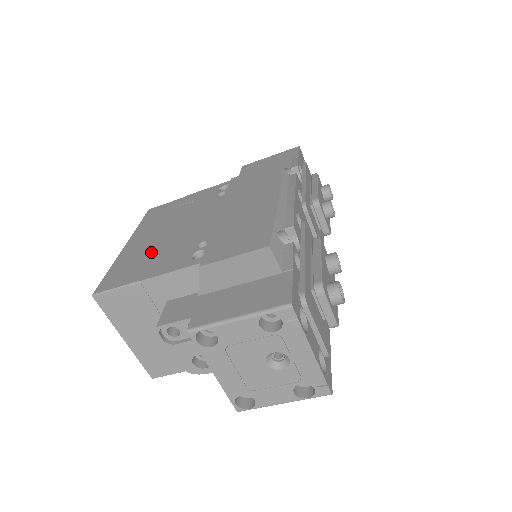
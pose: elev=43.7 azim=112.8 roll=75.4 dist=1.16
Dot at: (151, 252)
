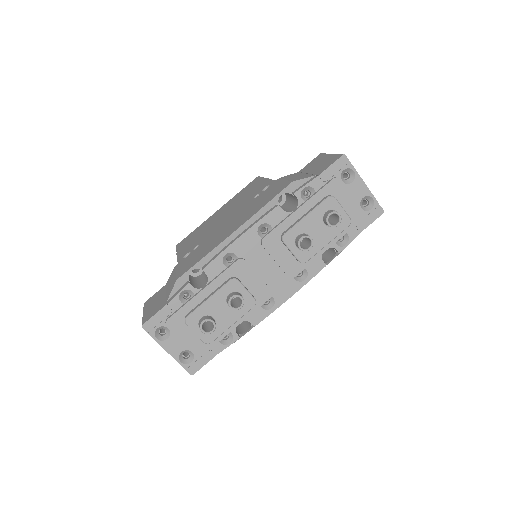
Dot at: (202, 231)
